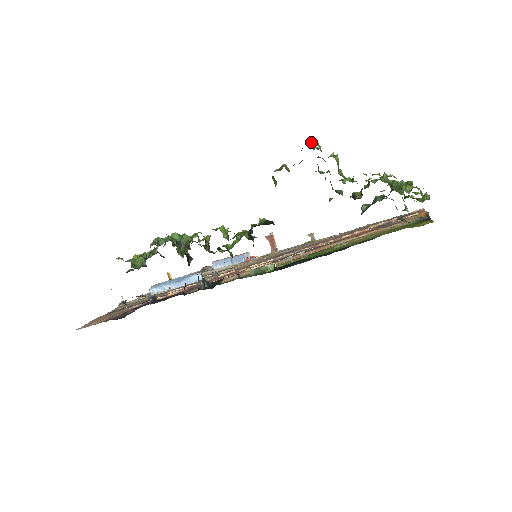
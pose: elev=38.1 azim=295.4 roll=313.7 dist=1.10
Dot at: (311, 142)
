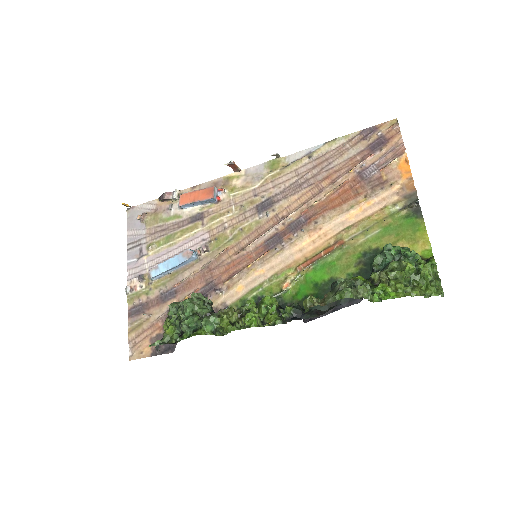
Dot at: (343, 291)
